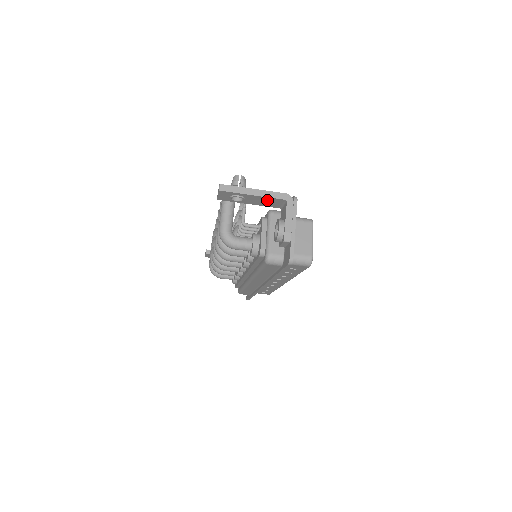
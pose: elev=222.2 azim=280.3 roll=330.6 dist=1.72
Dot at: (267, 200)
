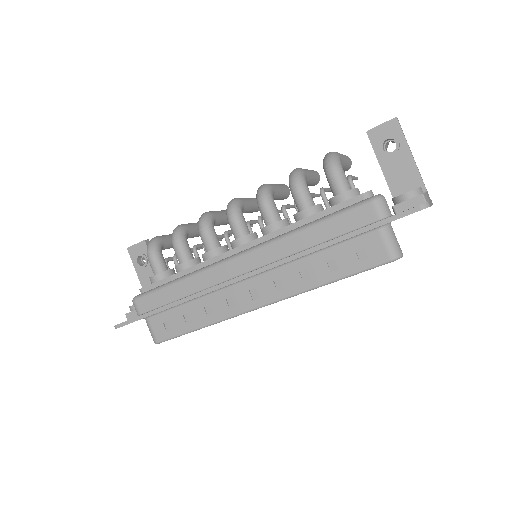
Dot at: (409, 176)
